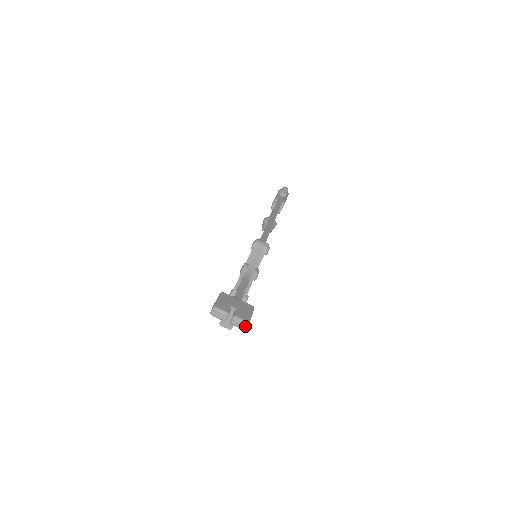
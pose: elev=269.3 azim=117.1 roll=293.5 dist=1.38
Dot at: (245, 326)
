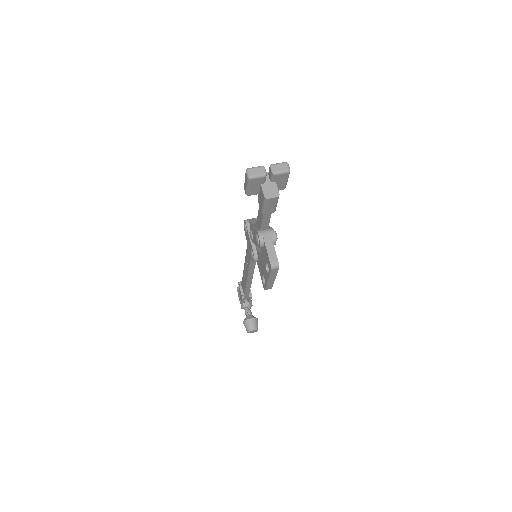
Dot at: (287, 166)
